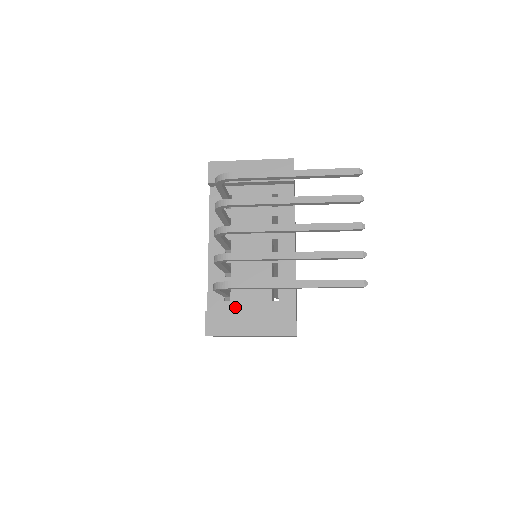
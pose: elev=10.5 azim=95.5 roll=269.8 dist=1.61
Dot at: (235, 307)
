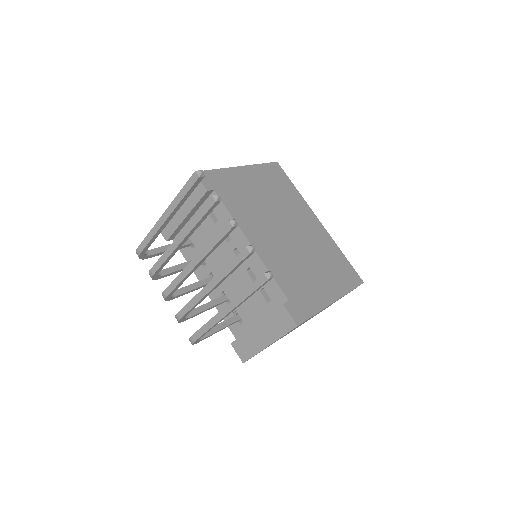
Dot at: (249, 325)
